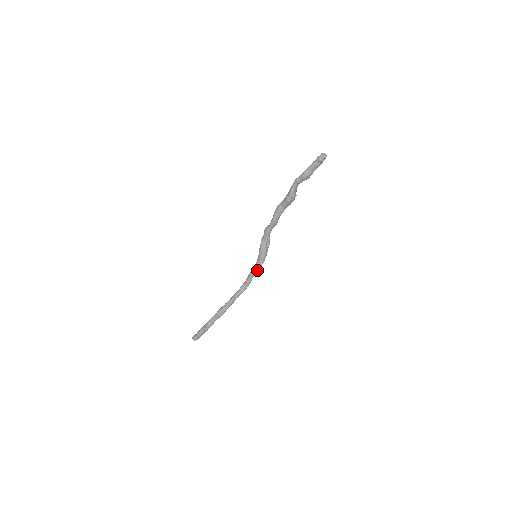
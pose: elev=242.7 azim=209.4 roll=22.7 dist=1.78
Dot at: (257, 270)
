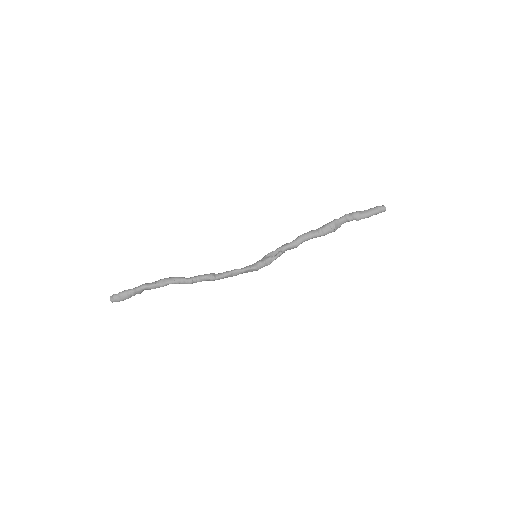
Dot at: (245, 269)
